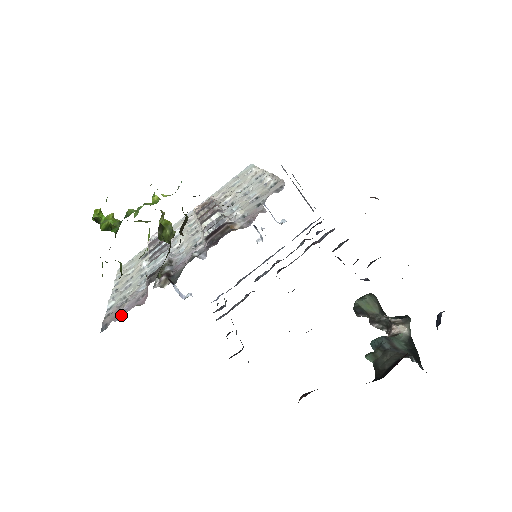
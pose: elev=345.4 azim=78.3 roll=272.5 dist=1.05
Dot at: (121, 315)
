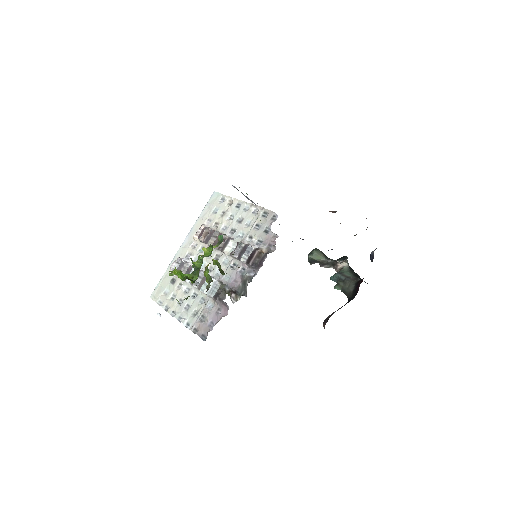
Dot at: (211, 326)
